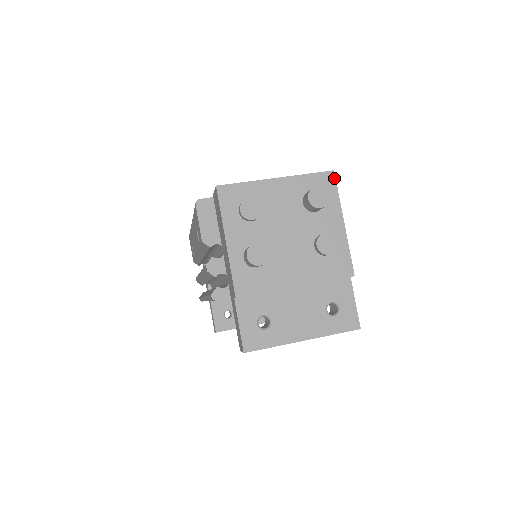
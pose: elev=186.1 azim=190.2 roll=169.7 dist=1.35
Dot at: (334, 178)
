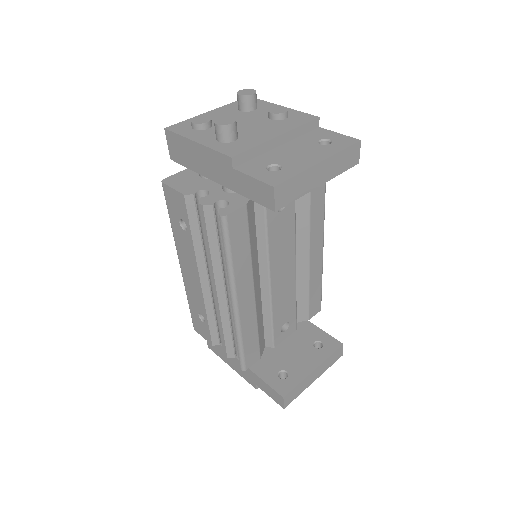
Dot at: occluded
